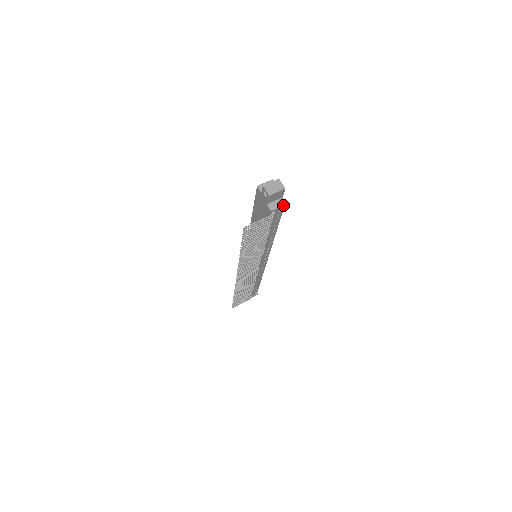
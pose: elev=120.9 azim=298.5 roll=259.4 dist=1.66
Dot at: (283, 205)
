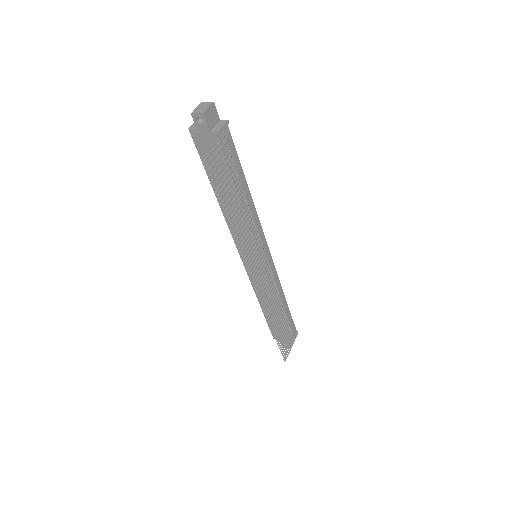
Dot at: (225, 123)
